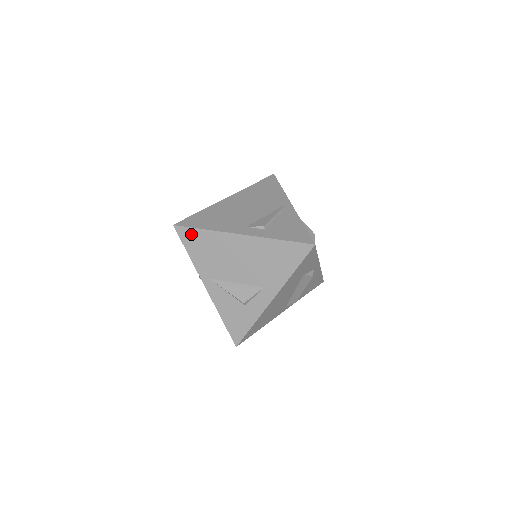
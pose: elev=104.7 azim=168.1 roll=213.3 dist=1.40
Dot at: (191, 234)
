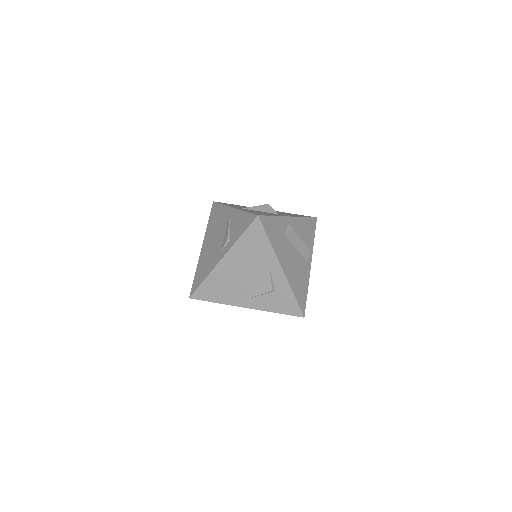
Dot at: (202, 291)
